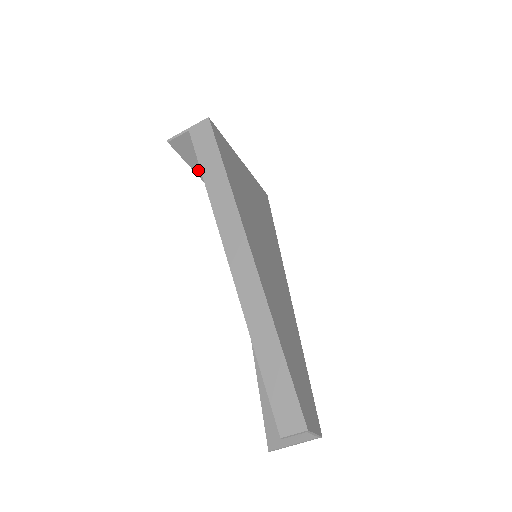
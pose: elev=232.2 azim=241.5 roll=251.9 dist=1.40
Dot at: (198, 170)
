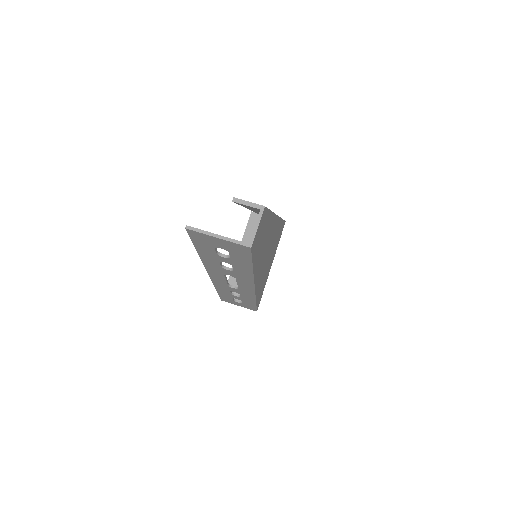
Dot at: occluded
